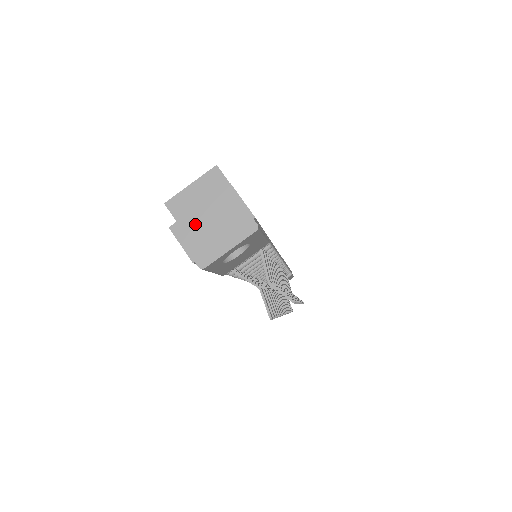
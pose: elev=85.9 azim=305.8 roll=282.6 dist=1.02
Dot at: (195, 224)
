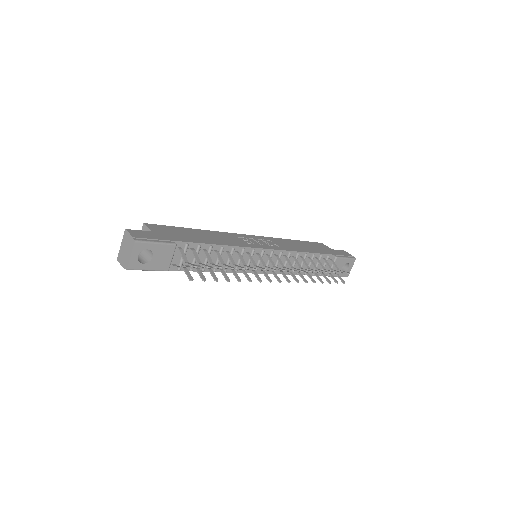
Dot at: (122, 253)
